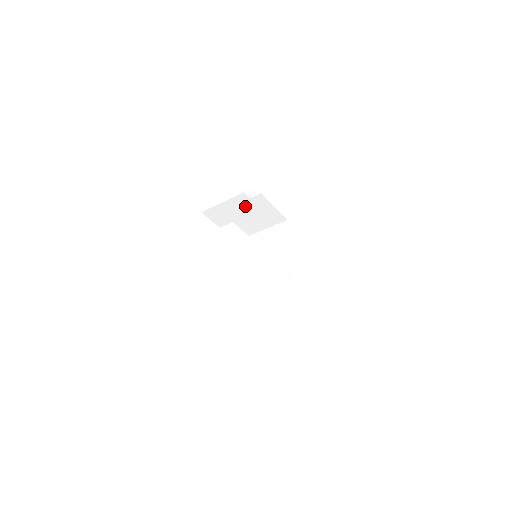
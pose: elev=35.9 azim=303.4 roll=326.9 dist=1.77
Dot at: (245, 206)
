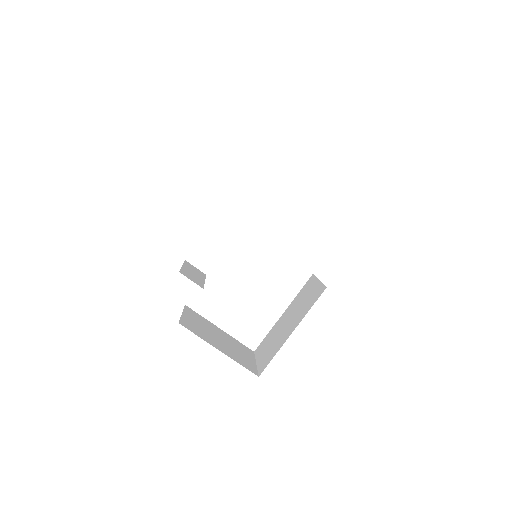
Dot at: occluded
